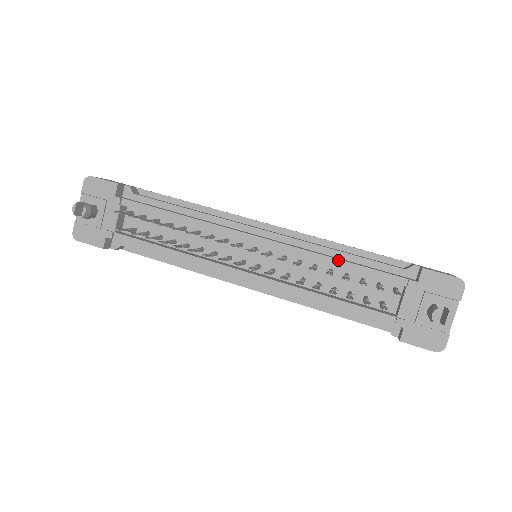
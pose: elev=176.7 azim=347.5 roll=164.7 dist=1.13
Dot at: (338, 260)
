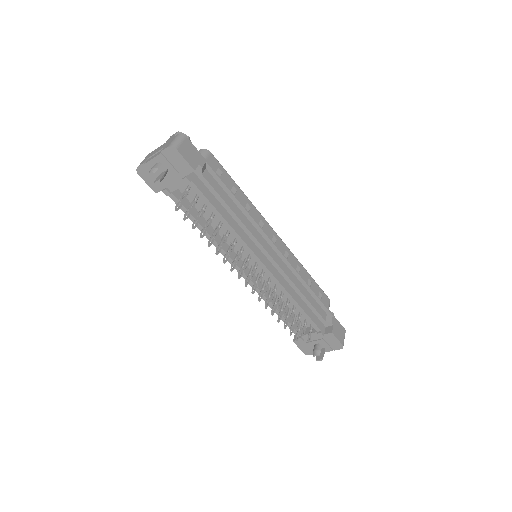
Dot at: (297, 303)
